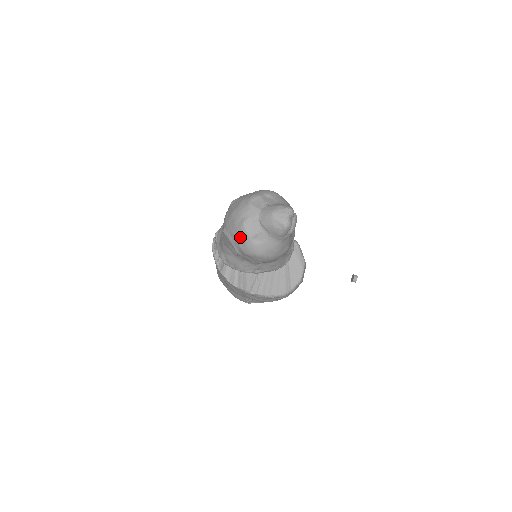
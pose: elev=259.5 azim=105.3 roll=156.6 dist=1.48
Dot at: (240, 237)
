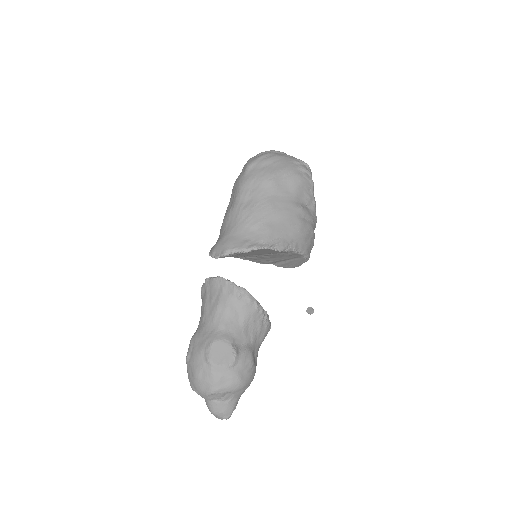
Dot at: occluded
